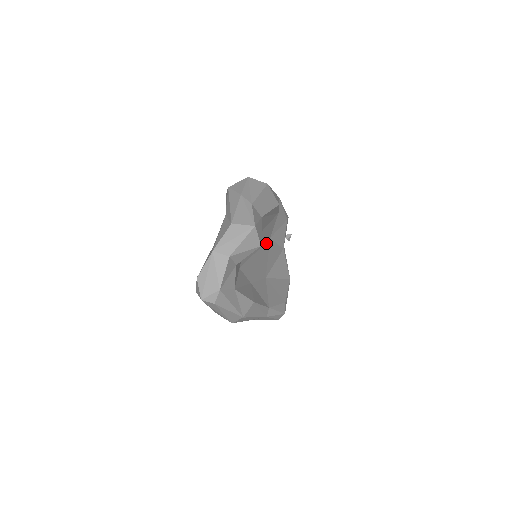
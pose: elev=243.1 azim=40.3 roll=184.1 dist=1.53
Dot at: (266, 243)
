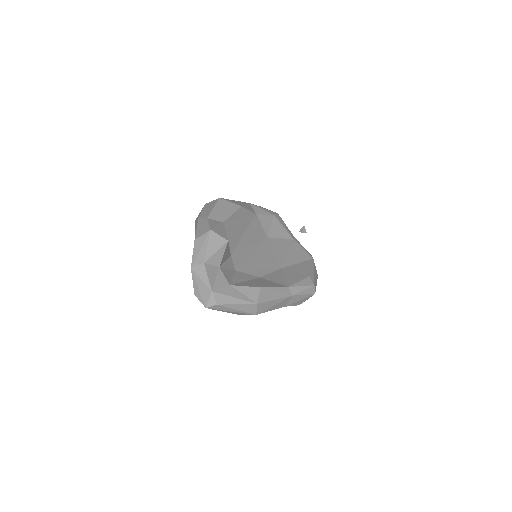
Dot at: (264, 243)
